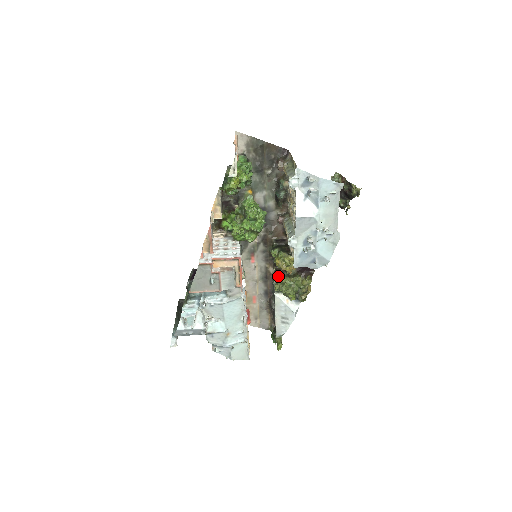
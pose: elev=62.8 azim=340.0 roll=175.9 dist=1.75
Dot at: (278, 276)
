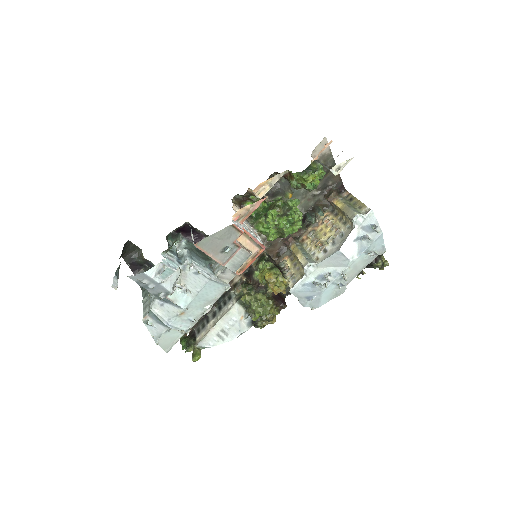
Dot at: (251, 288)
